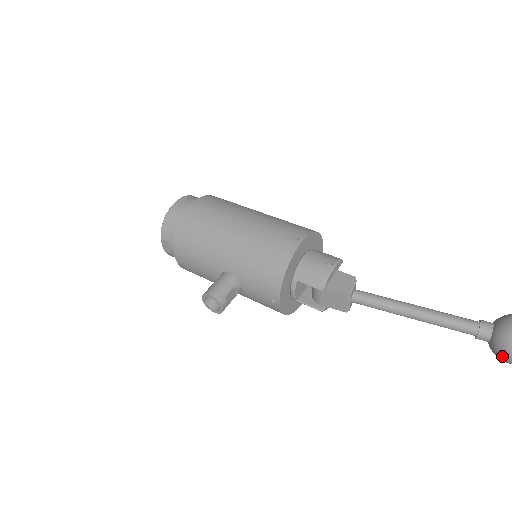
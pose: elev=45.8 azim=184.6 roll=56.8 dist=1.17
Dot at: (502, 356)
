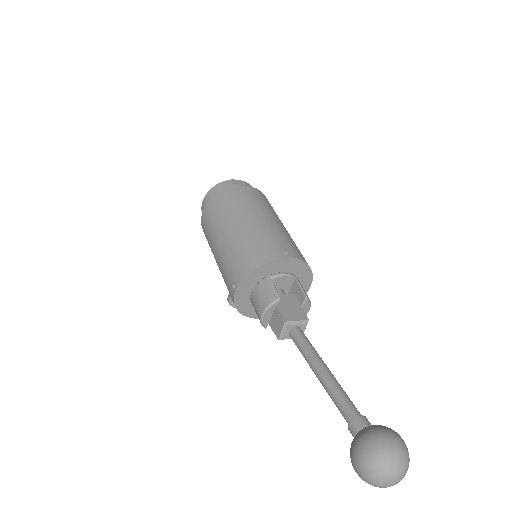
Dot at: occluded
